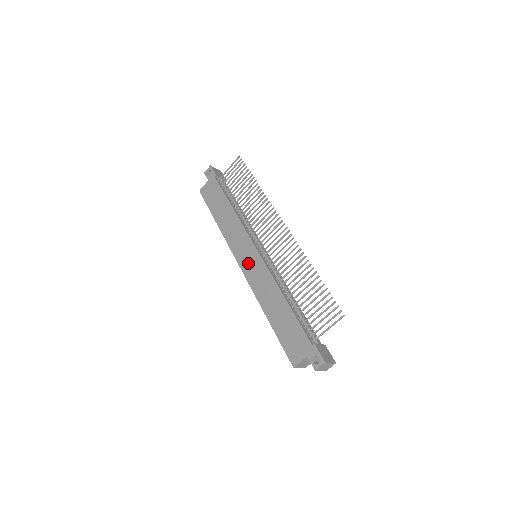
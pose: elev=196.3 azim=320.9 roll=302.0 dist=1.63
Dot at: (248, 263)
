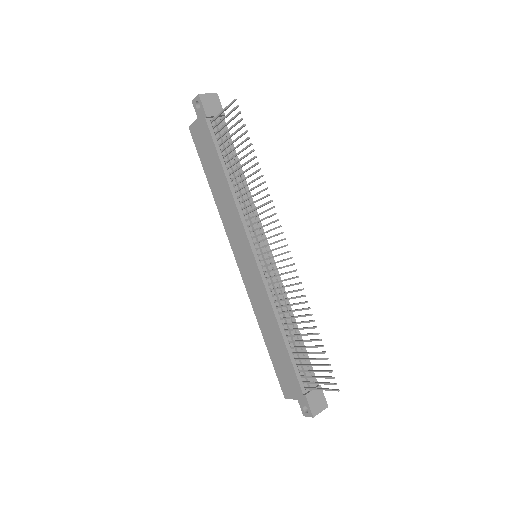
Dot at: (245, 267)
